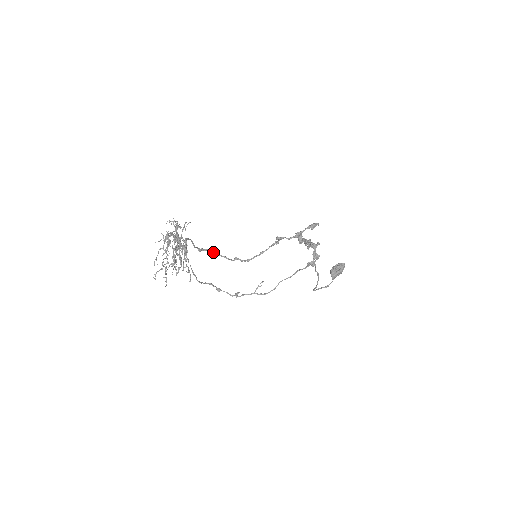
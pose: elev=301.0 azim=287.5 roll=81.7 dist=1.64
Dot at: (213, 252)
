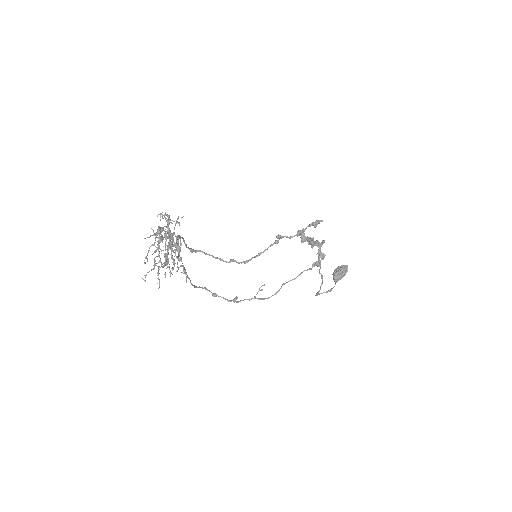
Dot at: (206, 253)
